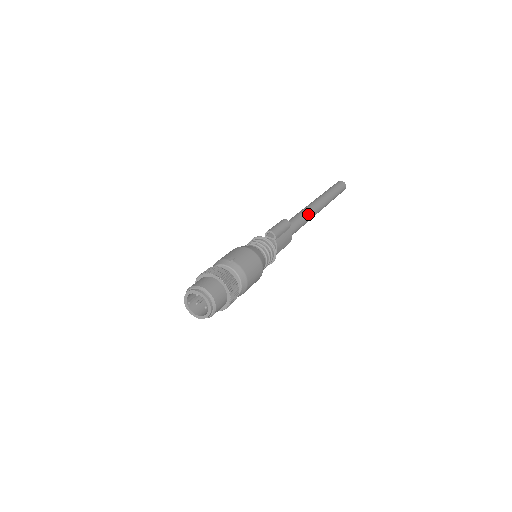
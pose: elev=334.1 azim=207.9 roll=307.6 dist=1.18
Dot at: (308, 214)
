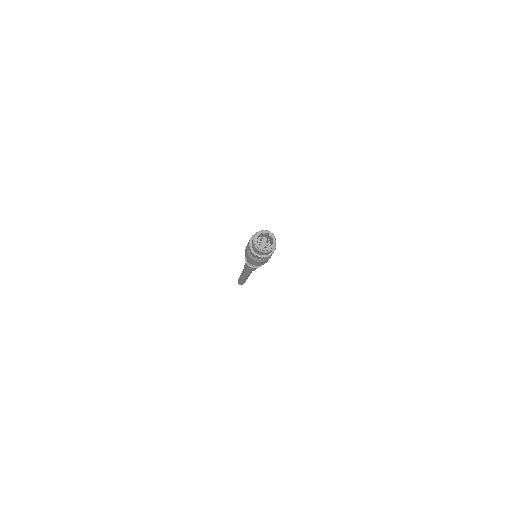
Dot at: occluded
